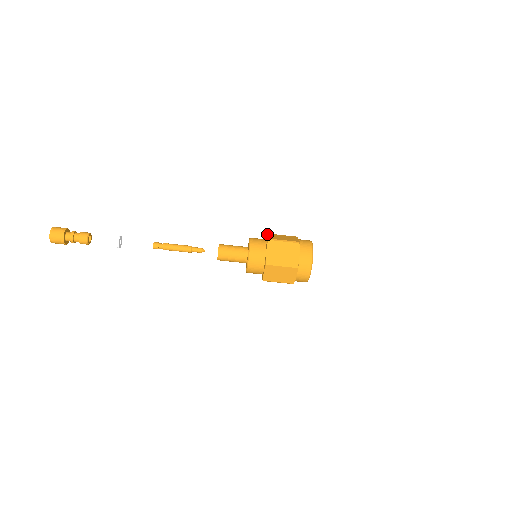
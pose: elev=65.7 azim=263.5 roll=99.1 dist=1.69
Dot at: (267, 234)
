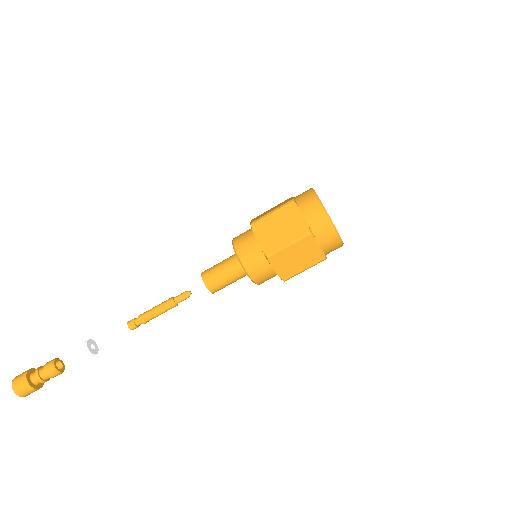
Dot at: occluded
